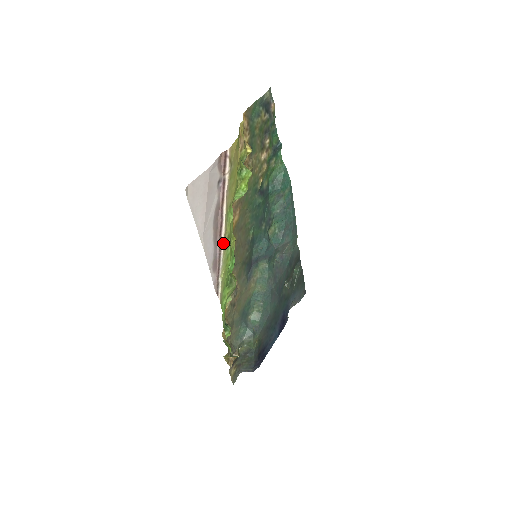
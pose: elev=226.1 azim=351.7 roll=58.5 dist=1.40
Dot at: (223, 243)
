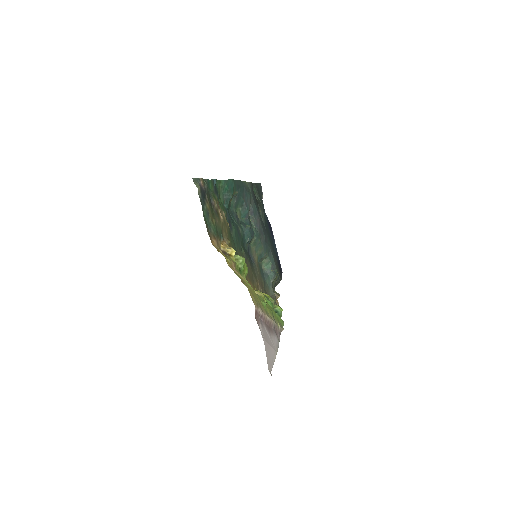
Dot at: (273, 322)
